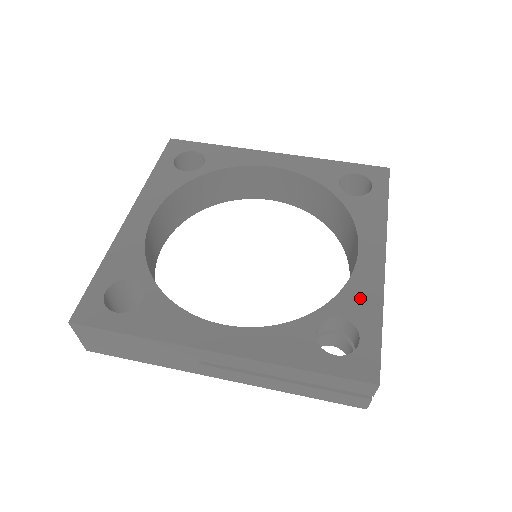
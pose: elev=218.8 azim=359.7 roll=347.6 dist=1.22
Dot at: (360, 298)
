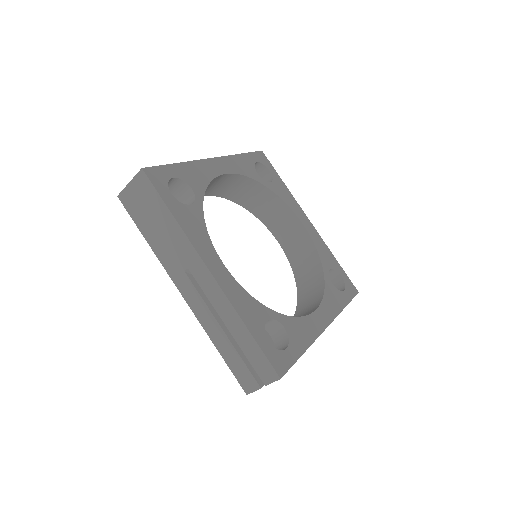
Dot at: (301, 331)
